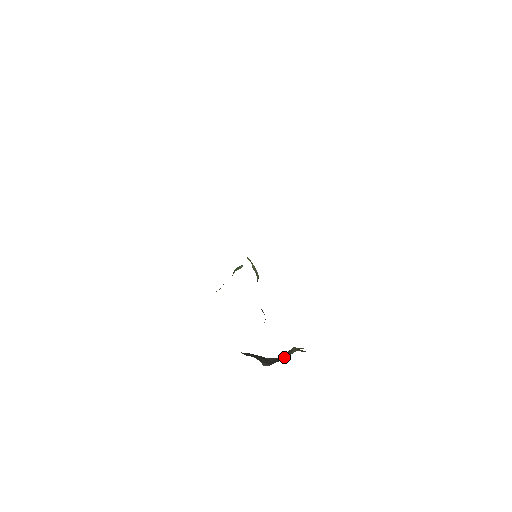
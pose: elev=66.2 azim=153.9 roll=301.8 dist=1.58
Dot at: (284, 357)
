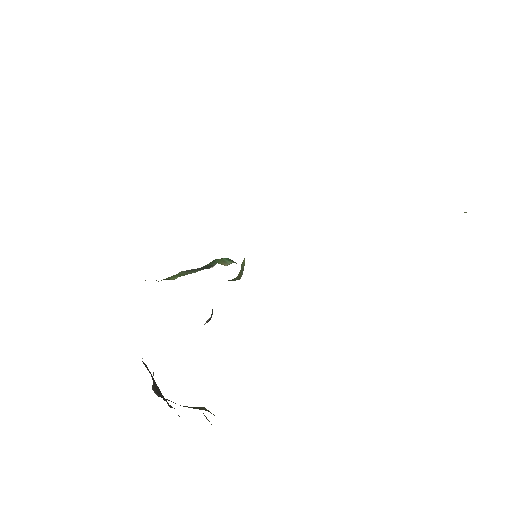
Dot at: occluded
